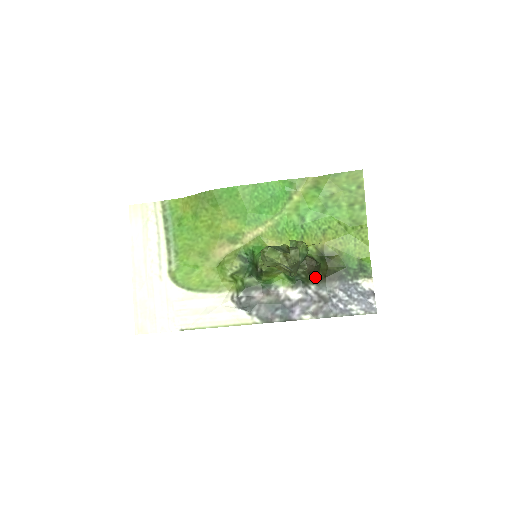
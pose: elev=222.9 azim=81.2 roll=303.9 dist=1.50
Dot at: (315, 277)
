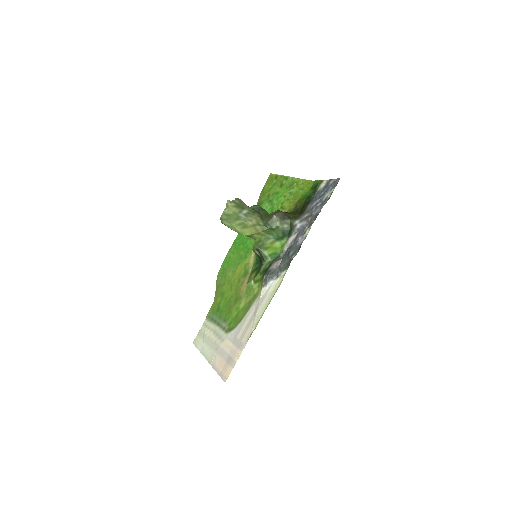
Dot at: (292, 218)
